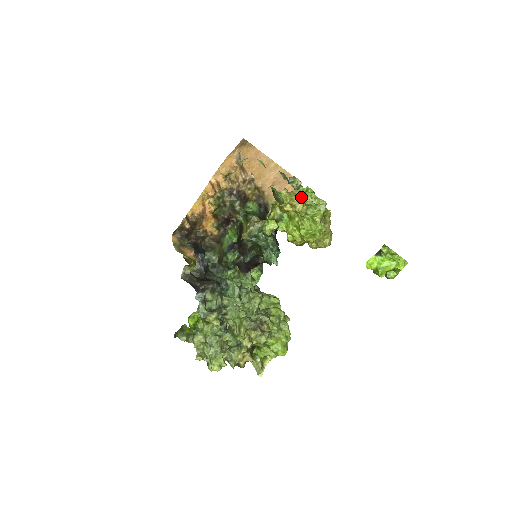
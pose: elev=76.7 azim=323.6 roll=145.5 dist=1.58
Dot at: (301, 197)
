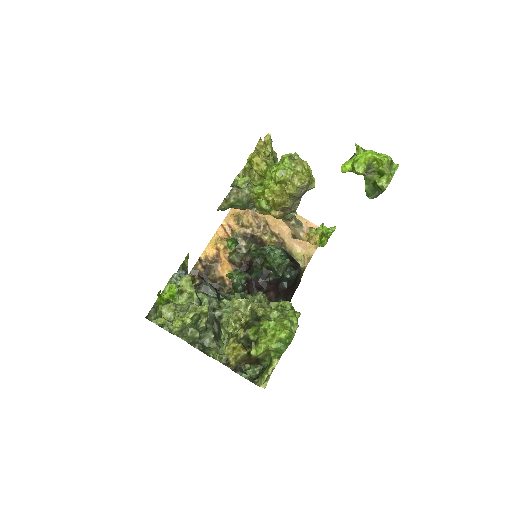
Dot at: (264, 141)
